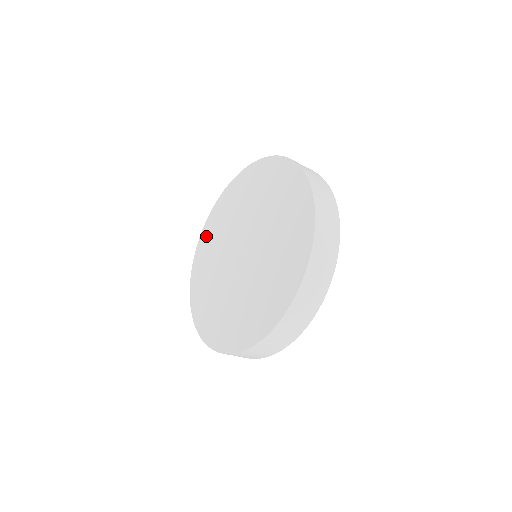
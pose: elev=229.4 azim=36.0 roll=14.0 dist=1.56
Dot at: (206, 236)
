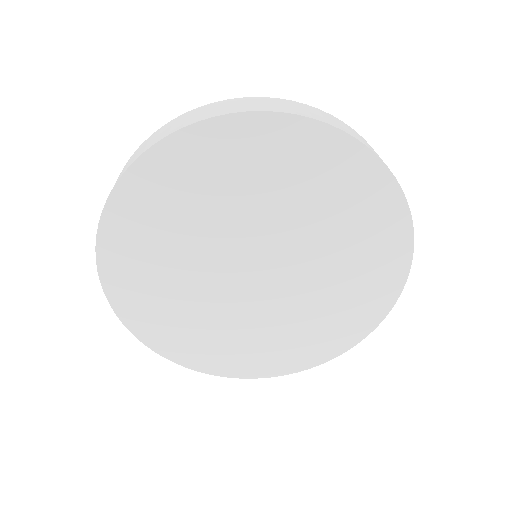
Dot at: (168, 171)
